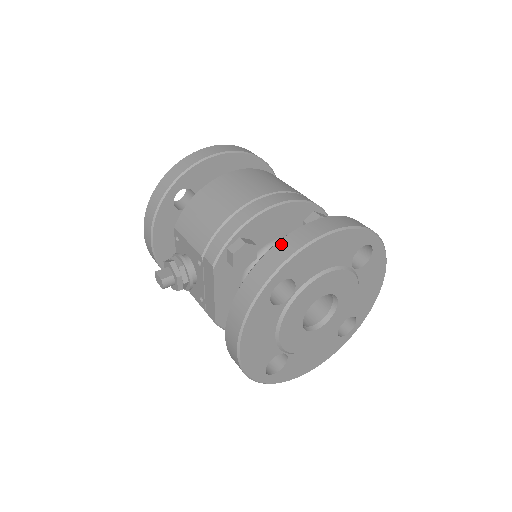
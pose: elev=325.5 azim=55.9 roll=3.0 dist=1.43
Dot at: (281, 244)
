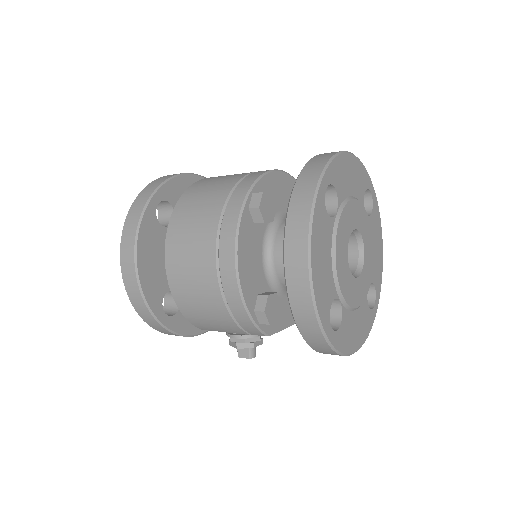
Dot at: (296, 313)
